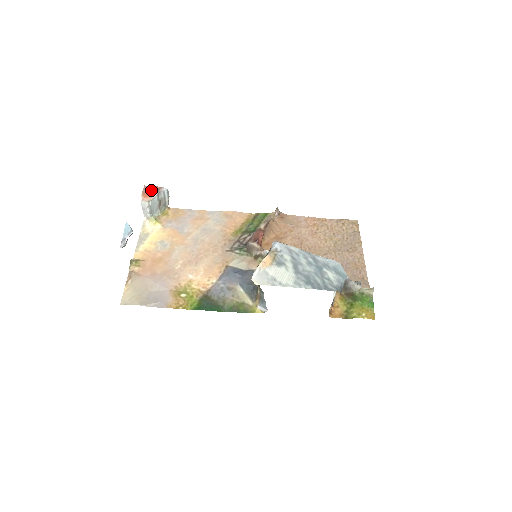
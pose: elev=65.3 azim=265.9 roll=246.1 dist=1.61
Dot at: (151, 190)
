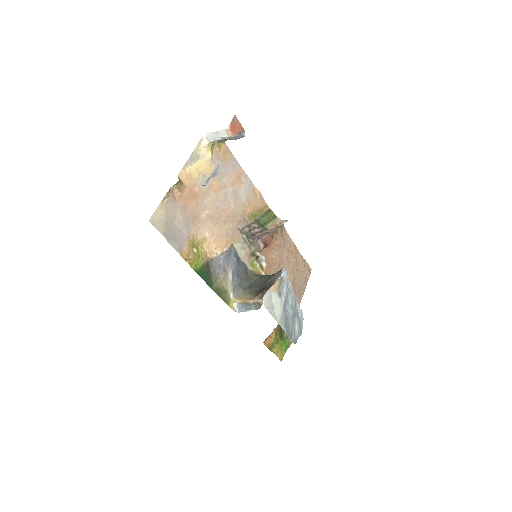
Dot at: (237, 126)
